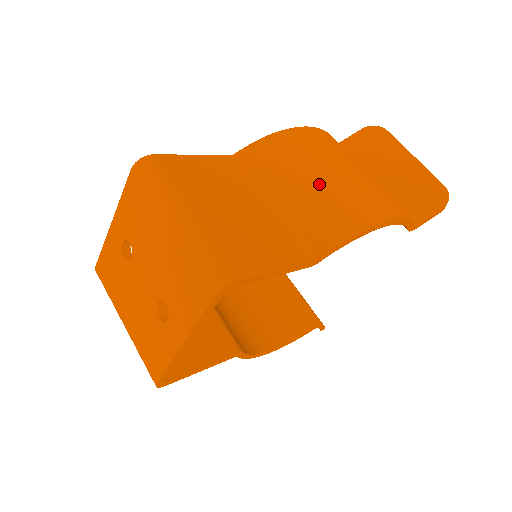
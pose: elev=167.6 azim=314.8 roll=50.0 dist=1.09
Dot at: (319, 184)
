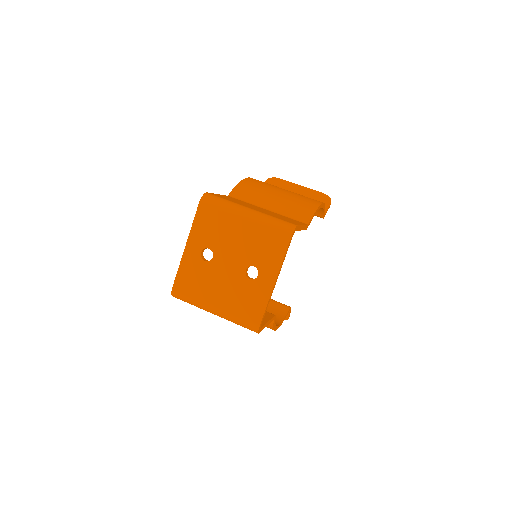
Dot at: (282, 195)
